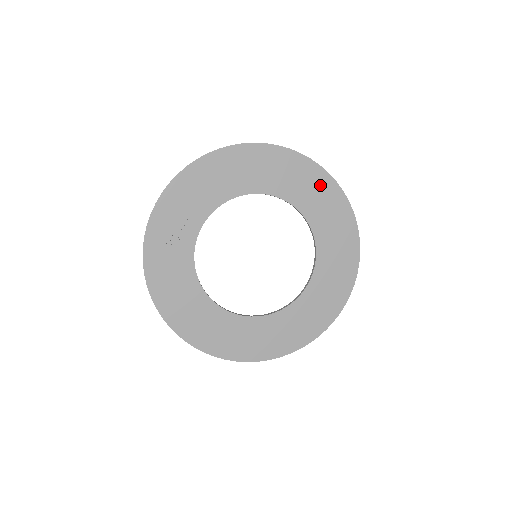
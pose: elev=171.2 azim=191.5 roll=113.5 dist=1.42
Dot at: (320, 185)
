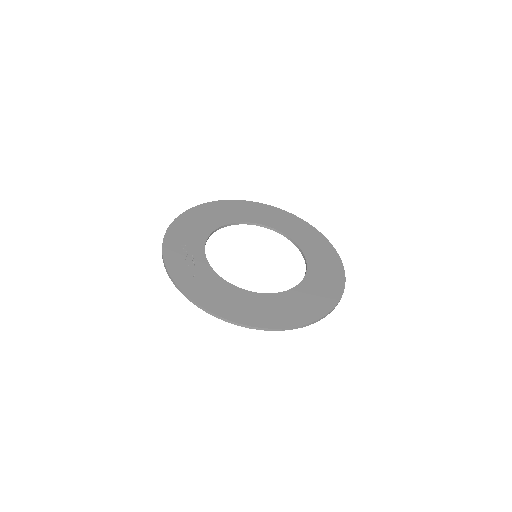
Dot at: (255, 208)
